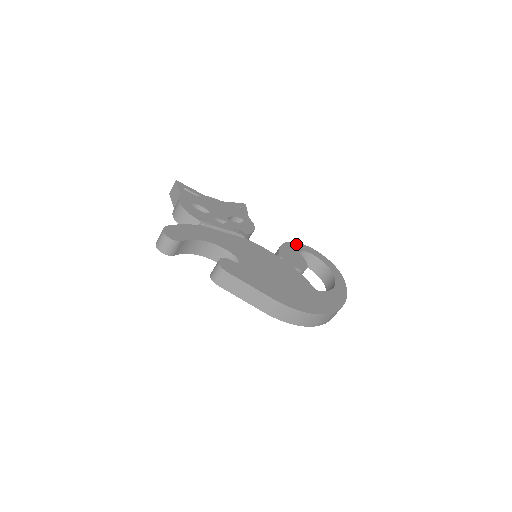
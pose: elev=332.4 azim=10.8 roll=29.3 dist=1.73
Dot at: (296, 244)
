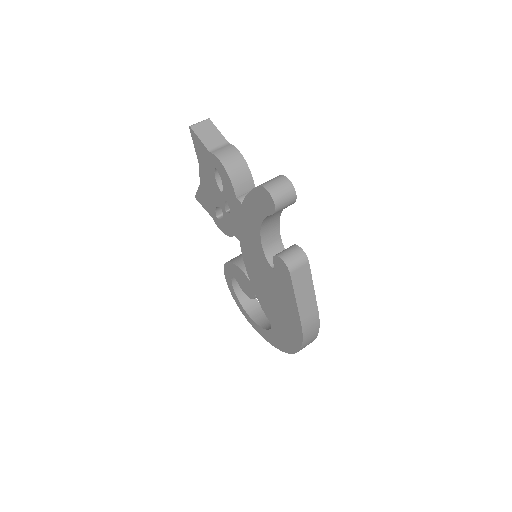
Dot at: occluded
